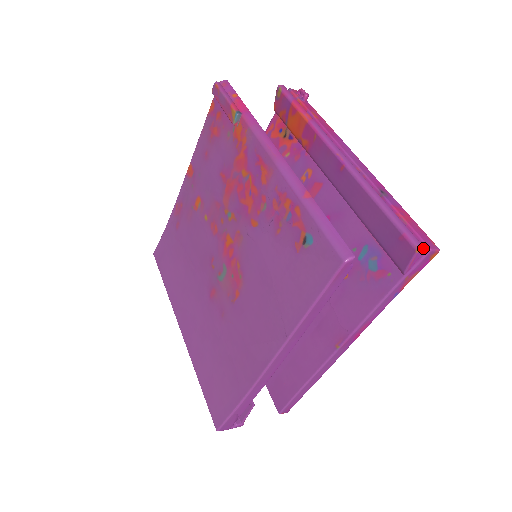
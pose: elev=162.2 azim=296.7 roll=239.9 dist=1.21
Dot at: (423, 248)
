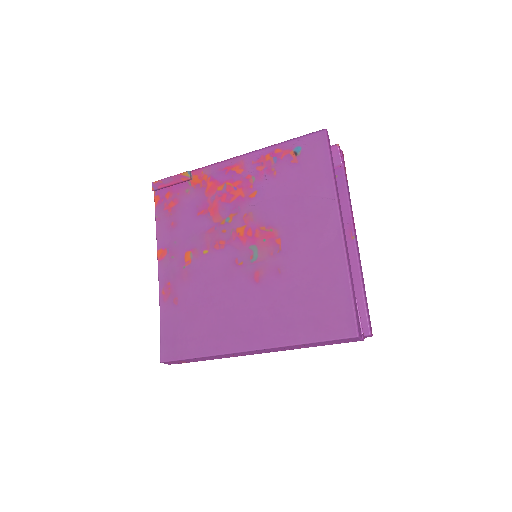
Dot at: (338, 145)
